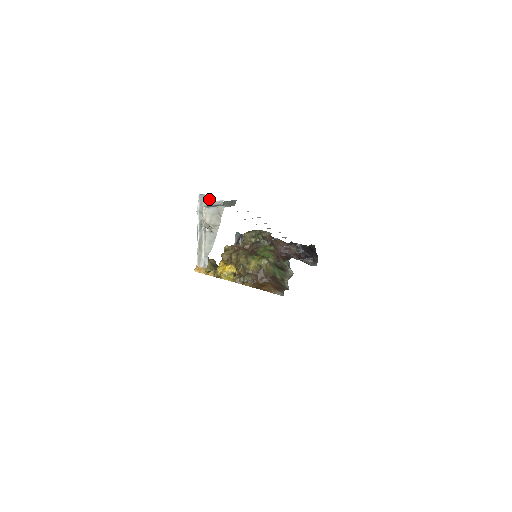
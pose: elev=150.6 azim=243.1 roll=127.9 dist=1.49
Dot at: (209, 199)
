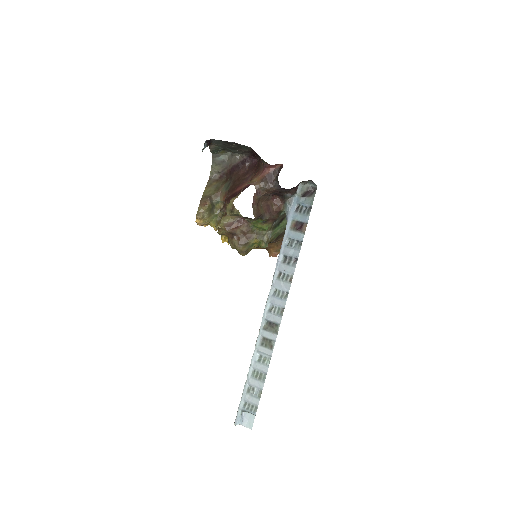
Dot at: (242, 425)
